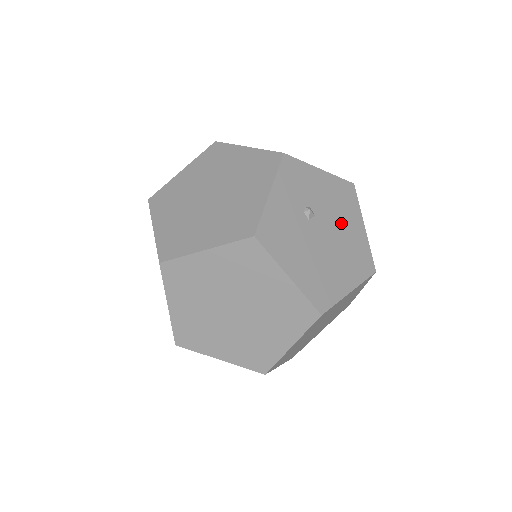
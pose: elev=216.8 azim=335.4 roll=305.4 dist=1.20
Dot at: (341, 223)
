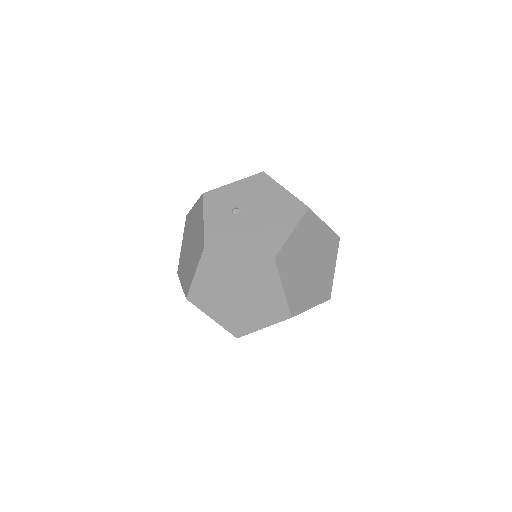
Dot at: (264, 200)
